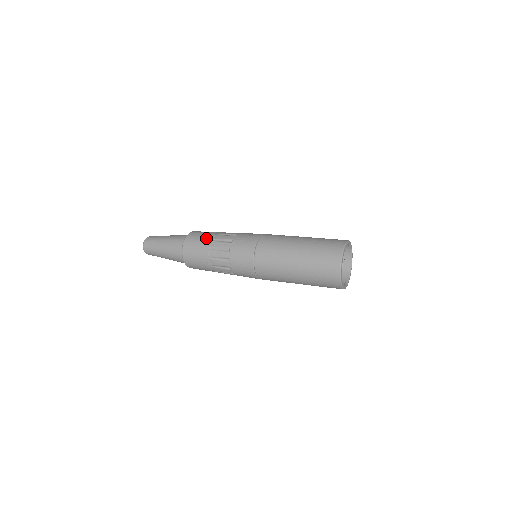
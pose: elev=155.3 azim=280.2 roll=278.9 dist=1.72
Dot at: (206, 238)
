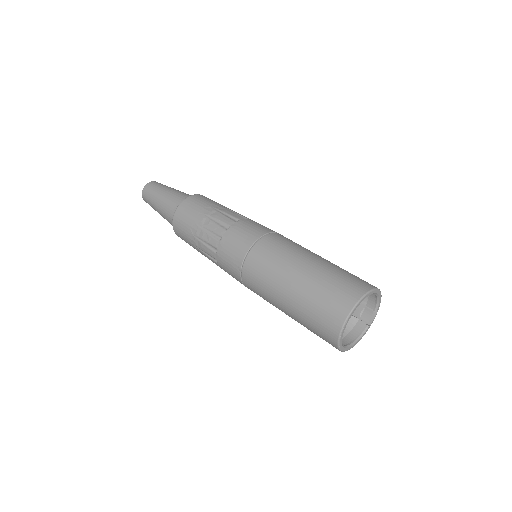
Dot at: (203, 211)
